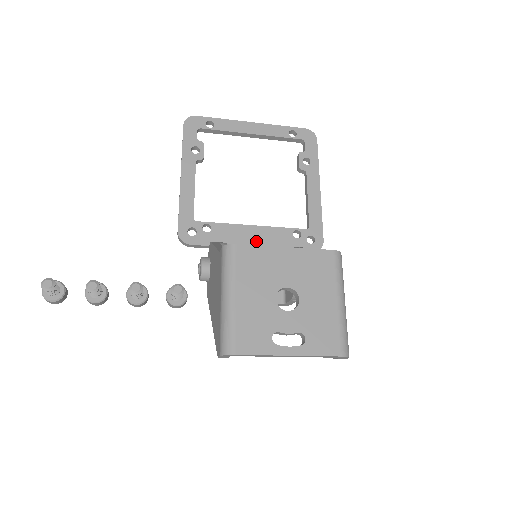
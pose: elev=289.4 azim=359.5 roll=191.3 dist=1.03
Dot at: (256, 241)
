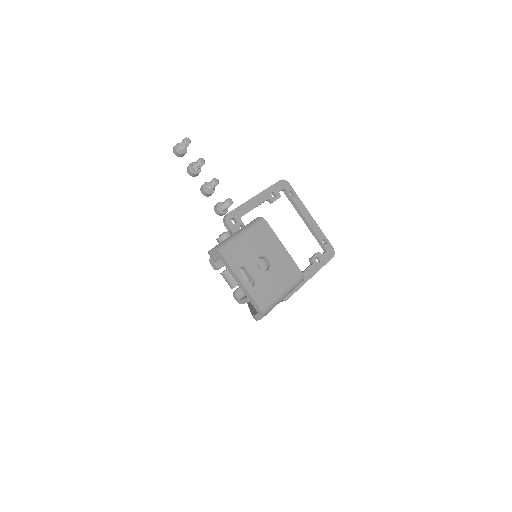
Dot at: (258, 260)
